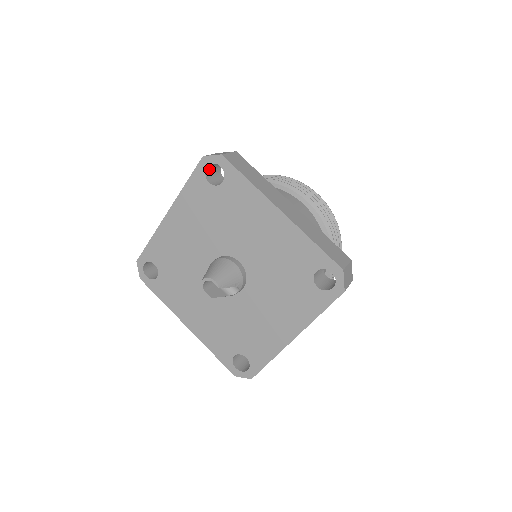
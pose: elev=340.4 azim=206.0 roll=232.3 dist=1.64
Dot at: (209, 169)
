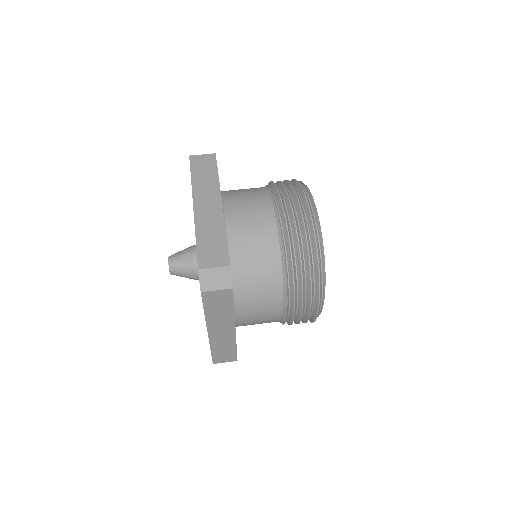
Dot at: occluded
